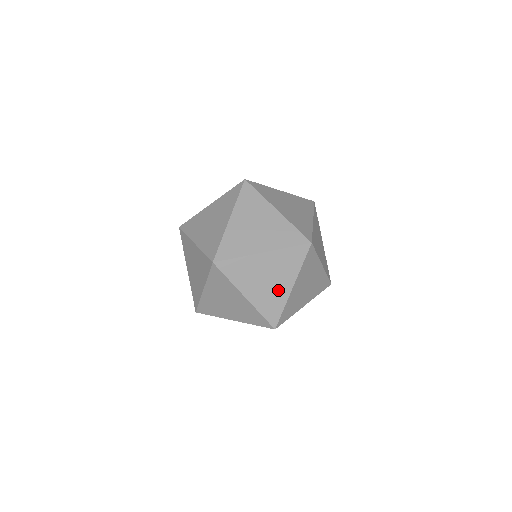
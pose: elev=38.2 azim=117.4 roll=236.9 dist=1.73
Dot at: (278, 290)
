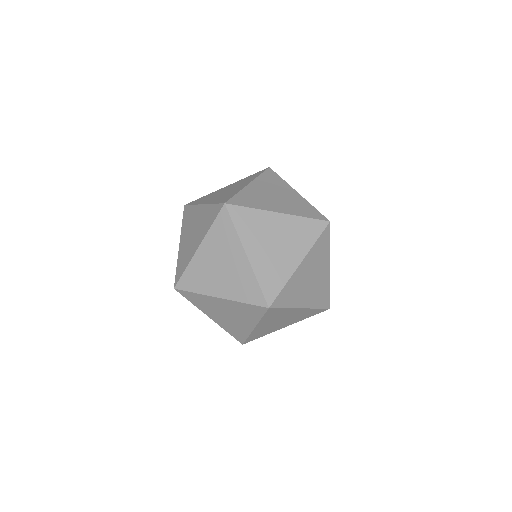
Dot at: (277, 327)
